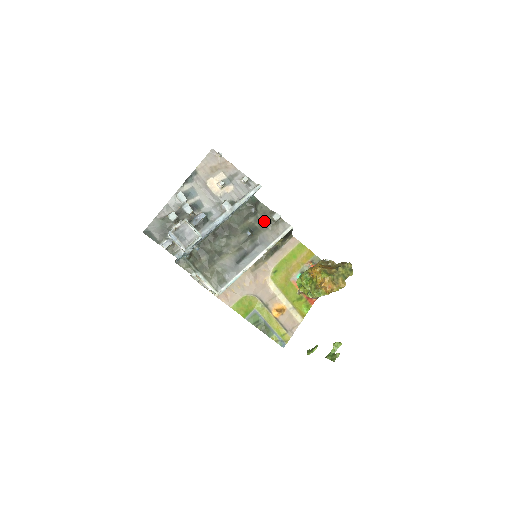
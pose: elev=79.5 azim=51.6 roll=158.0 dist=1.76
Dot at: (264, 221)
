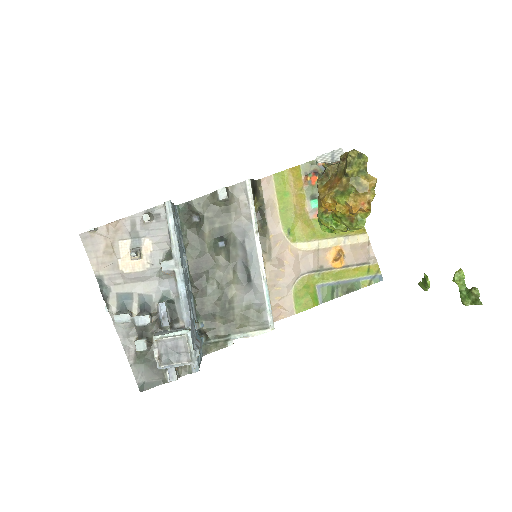
Dot at: (218, 213)
